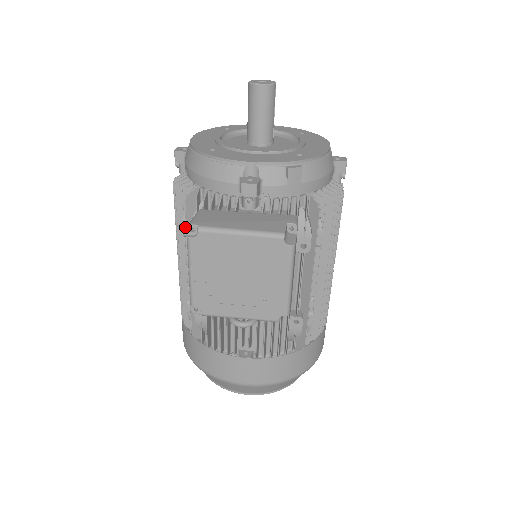
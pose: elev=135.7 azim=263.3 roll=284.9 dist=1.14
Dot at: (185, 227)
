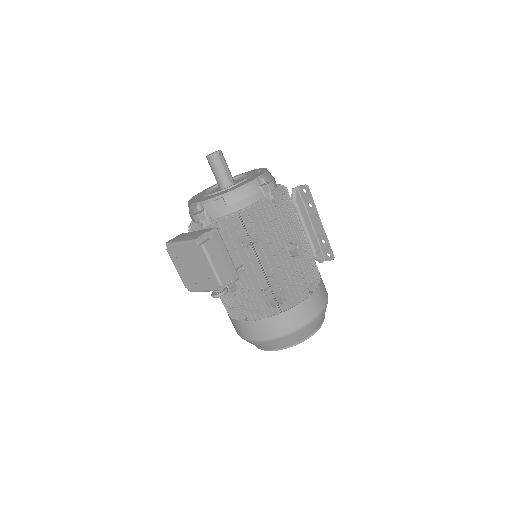
Dot at: occluded
